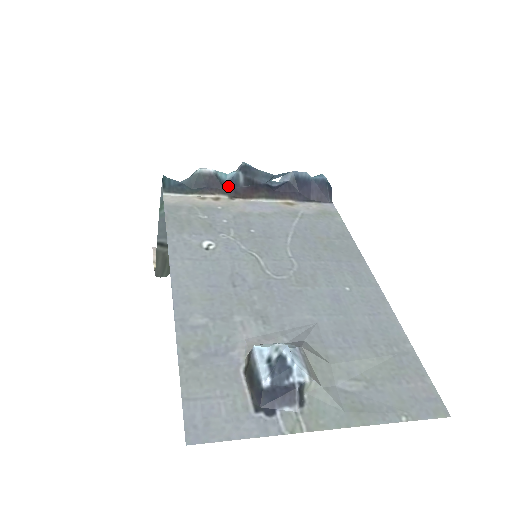
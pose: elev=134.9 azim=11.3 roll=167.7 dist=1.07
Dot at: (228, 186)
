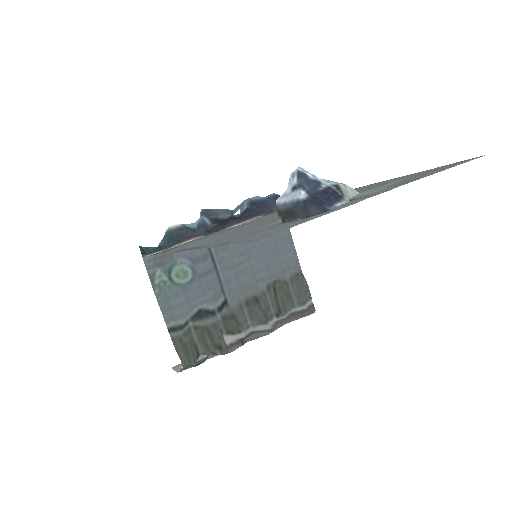
Dot at: (200, 230)
